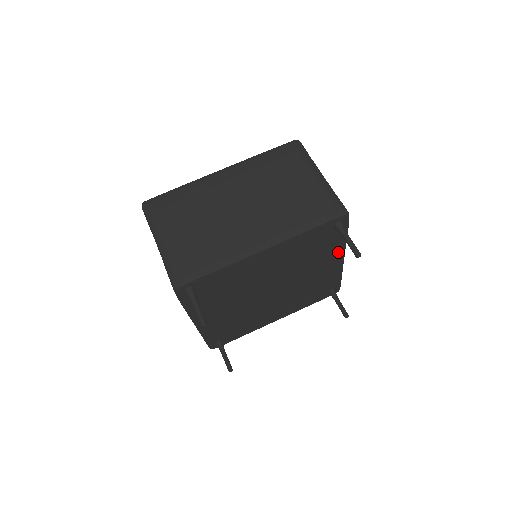
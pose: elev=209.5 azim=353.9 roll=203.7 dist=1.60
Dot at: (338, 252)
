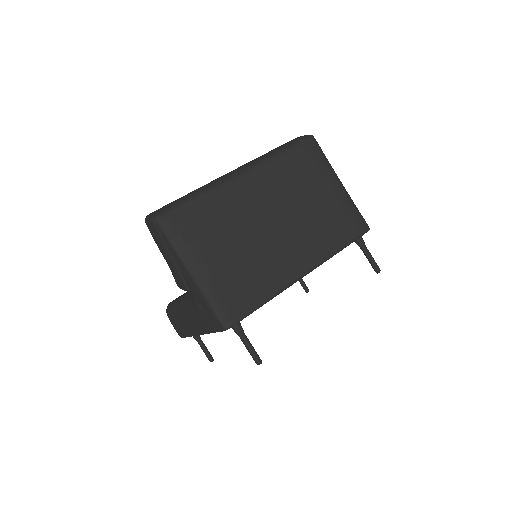
Dot at: occluded
